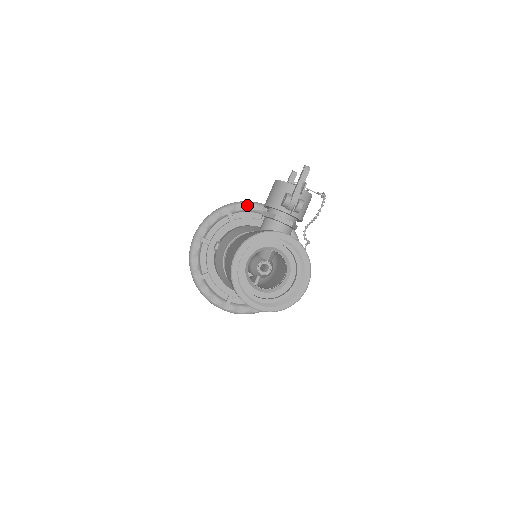
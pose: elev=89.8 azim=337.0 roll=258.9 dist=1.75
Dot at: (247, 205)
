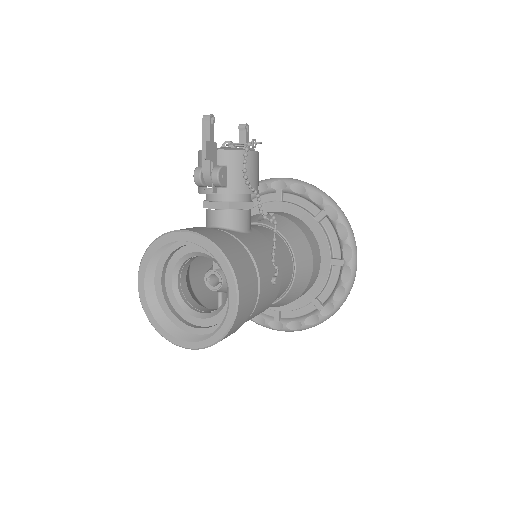
Dot at: occluded
